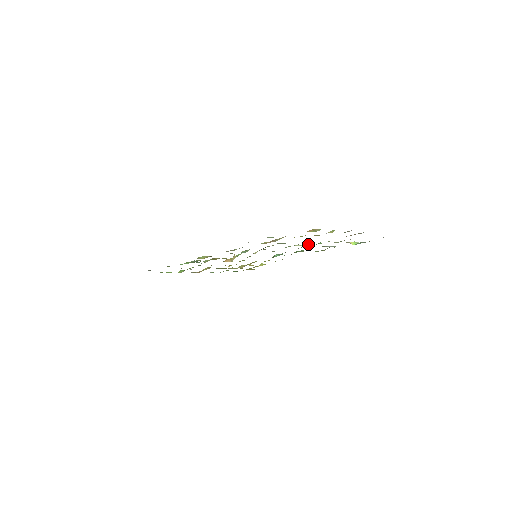
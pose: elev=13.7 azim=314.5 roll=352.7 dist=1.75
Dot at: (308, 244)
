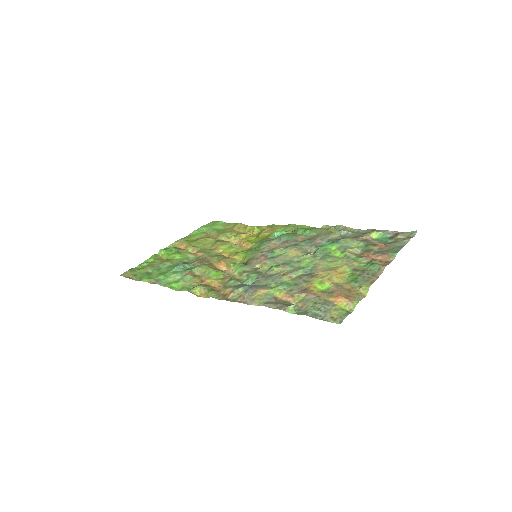
Dot at: (321, 250)
